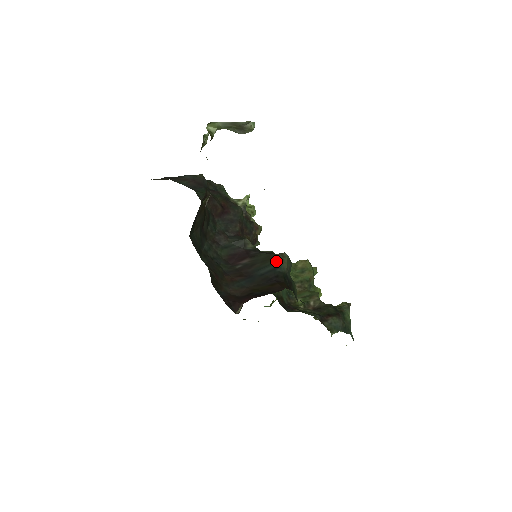
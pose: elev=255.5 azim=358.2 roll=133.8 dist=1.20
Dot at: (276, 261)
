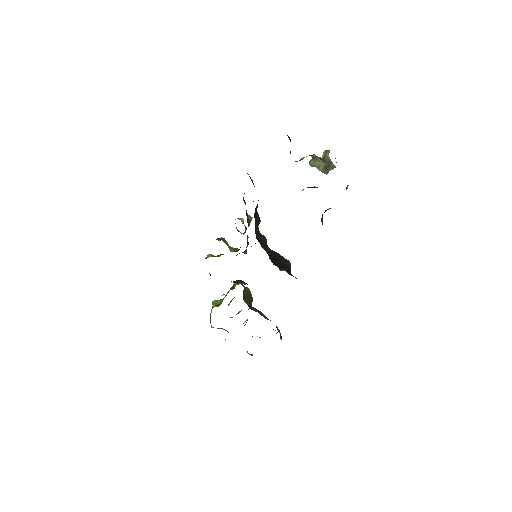
Dot at: (288, 262)
